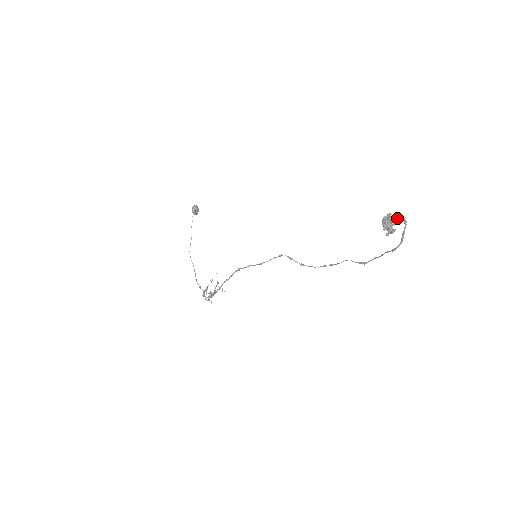
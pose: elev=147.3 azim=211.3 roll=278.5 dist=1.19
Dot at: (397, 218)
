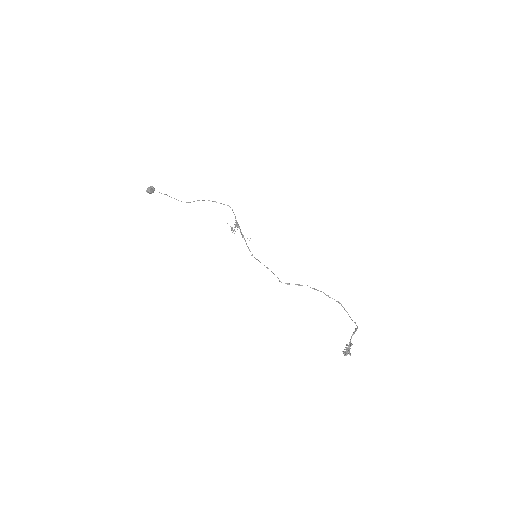
Dot at: occluded
